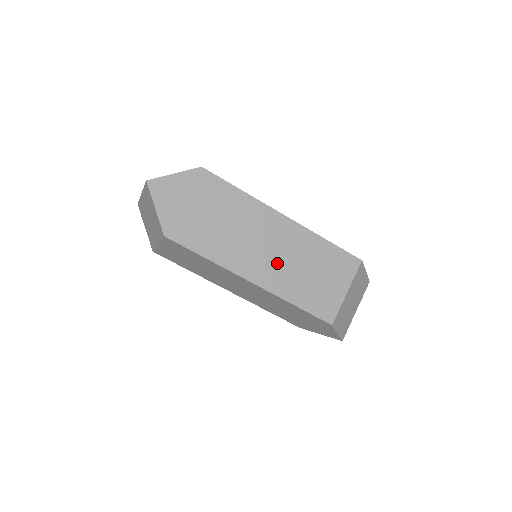
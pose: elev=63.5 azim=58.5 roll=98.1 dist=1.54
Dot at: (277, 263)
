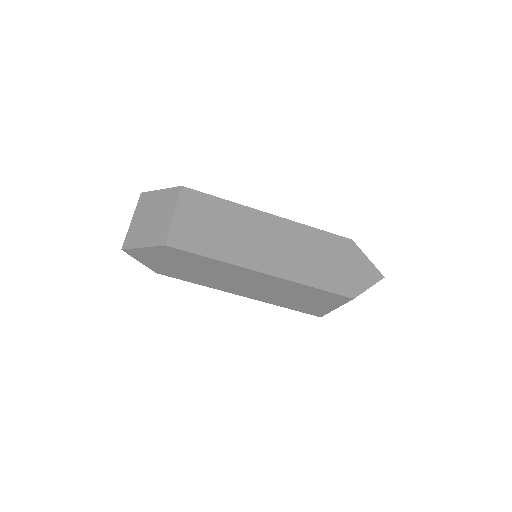
Dot at: (262, 291)
